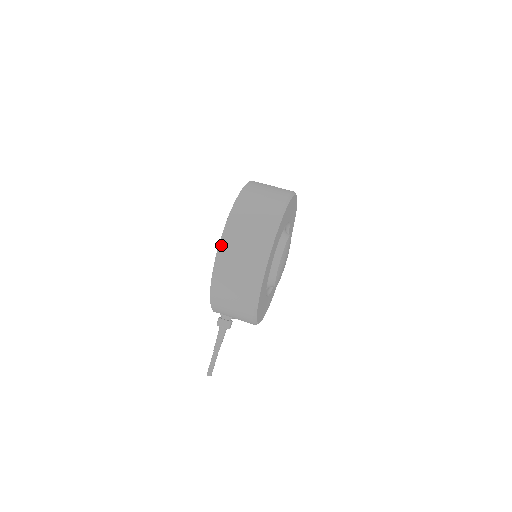
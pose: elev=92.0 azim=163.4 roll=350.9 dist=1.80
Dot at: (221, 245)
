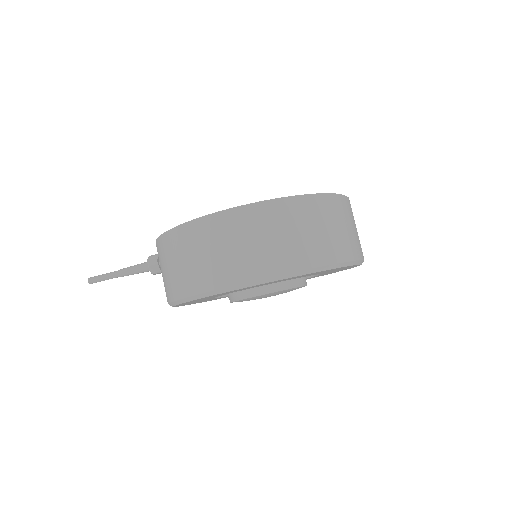
Dot at: (223, 214)
